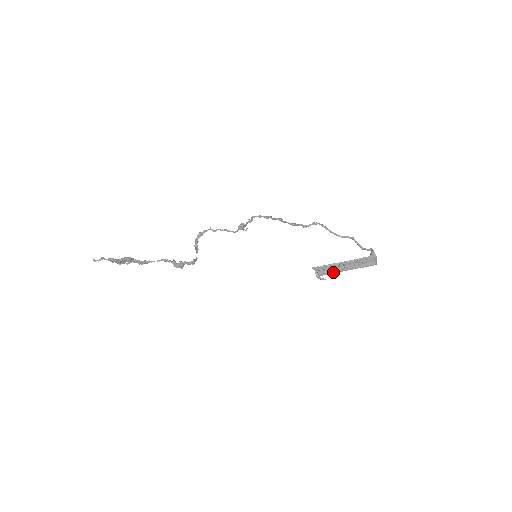
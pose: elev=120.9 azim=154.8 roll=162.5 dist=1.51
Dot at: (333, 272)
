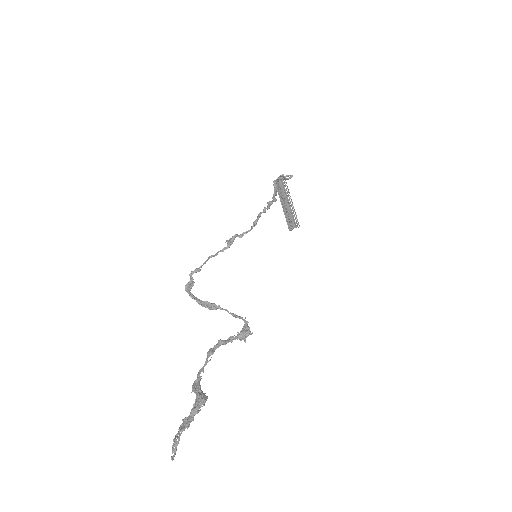
Dot at: (287, 216)
